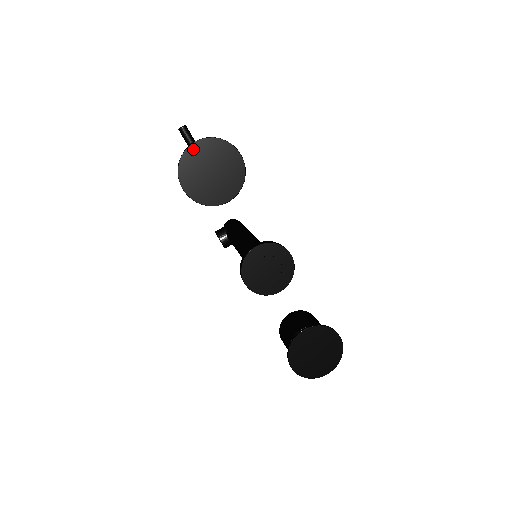
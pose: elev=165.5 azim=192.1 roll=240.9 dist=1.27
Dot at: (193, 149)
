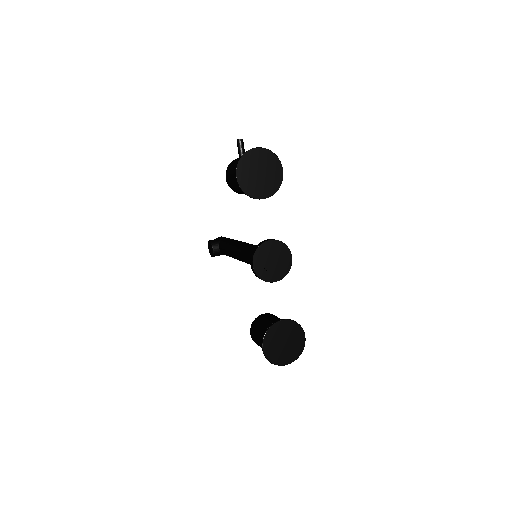
Dot at: (254, 152)
